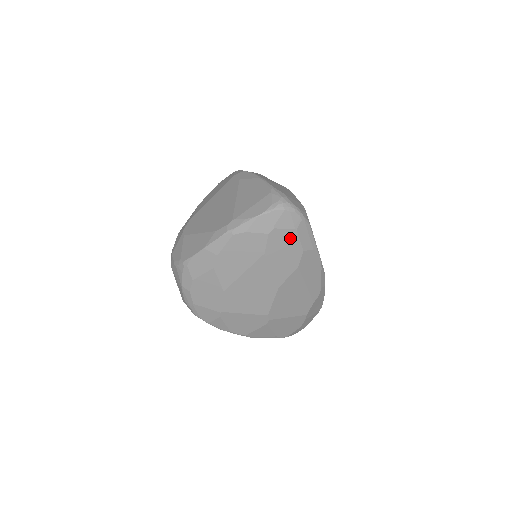
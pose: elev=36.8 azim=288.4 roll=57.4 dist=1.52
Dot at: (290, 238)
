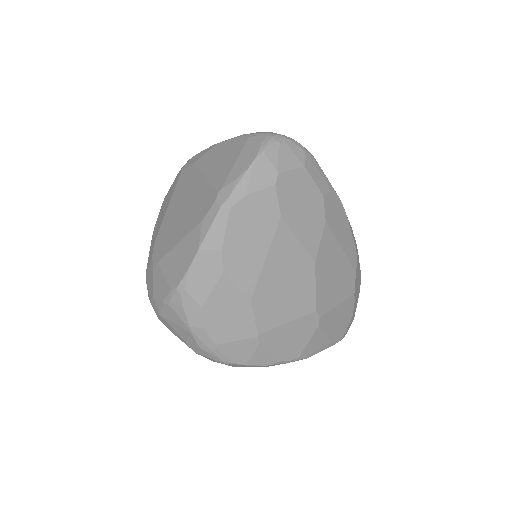
Dot at: (302, 182)
